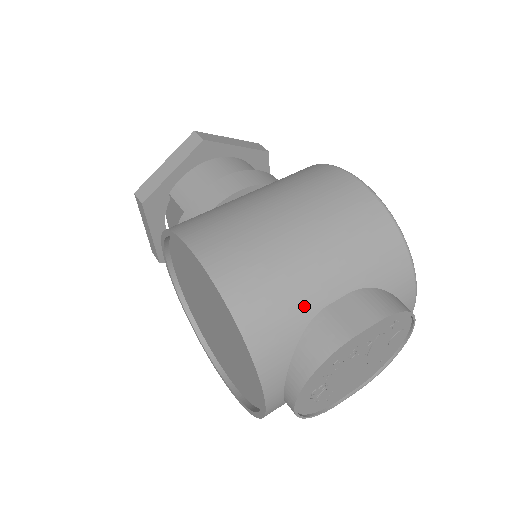
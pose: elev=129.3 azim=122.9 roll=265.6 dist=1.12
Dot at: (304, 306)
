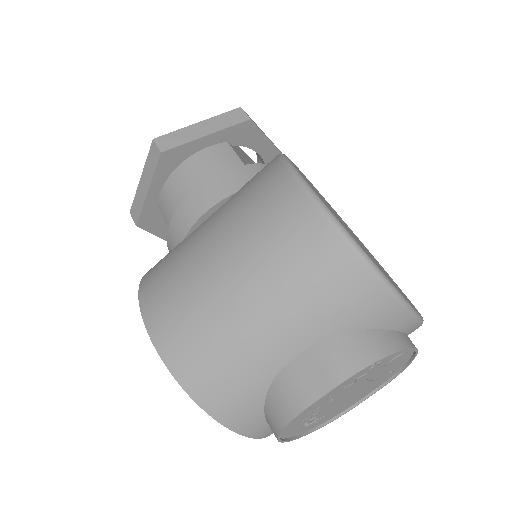
Dot at: (259, 371)
